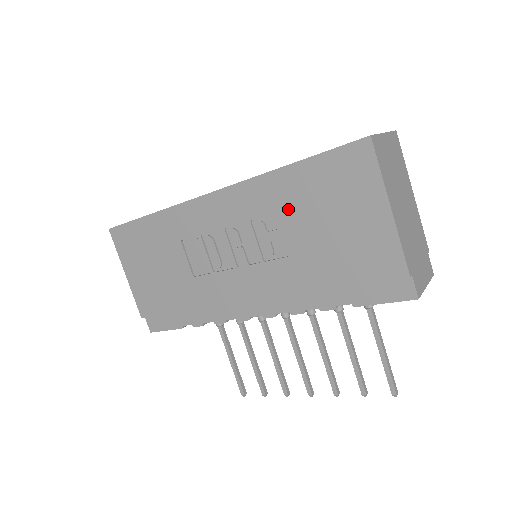
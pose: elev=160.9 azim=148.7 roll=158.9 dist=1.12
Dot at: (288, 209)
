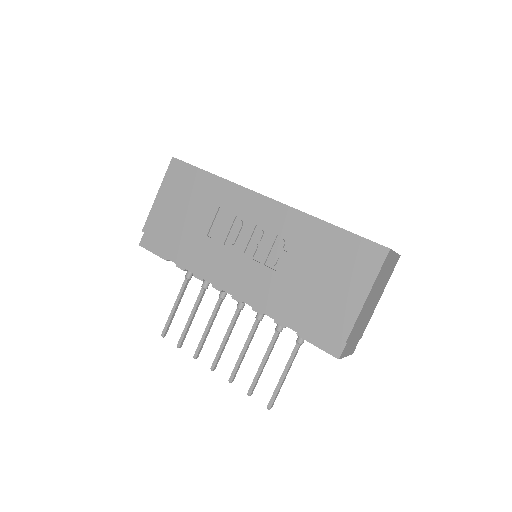
Dot at: (307, 247)
